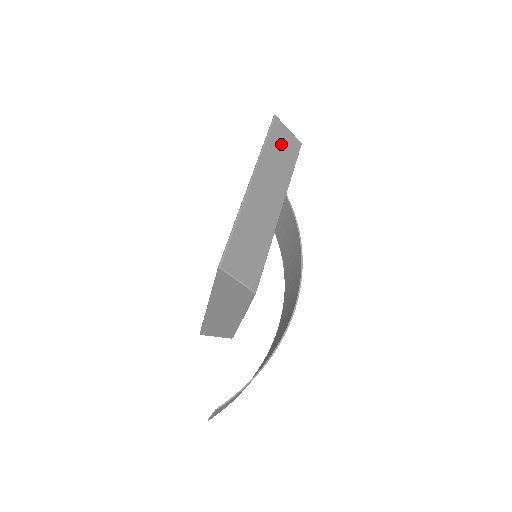
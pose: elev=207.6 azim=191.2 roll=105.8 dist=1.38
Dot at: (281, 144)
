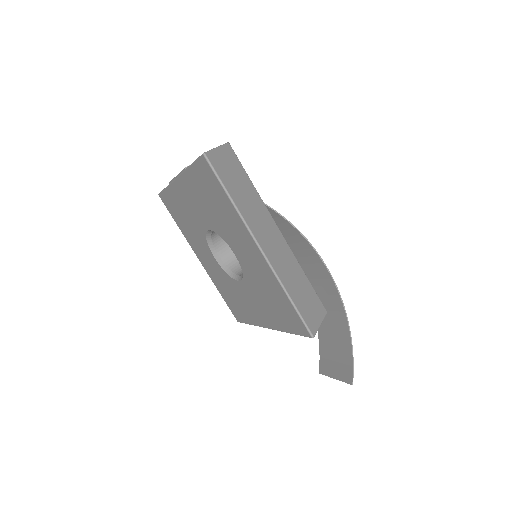
Dot at: (230, 174)
